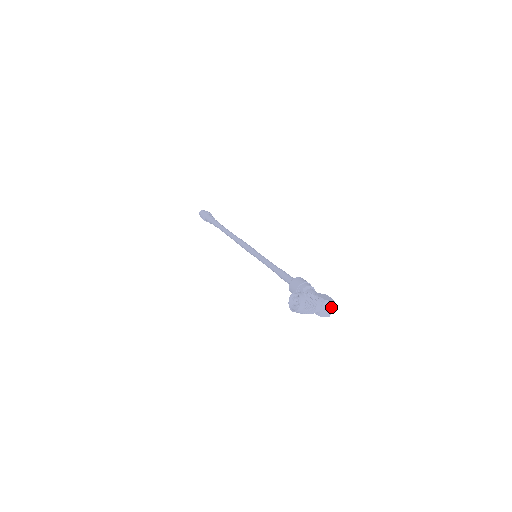
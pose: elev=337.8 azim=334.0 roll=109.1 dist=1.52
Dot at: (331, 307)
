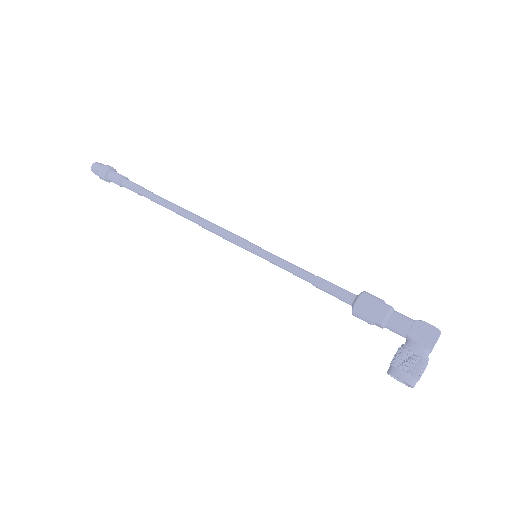
Dot at: (438, 337)
